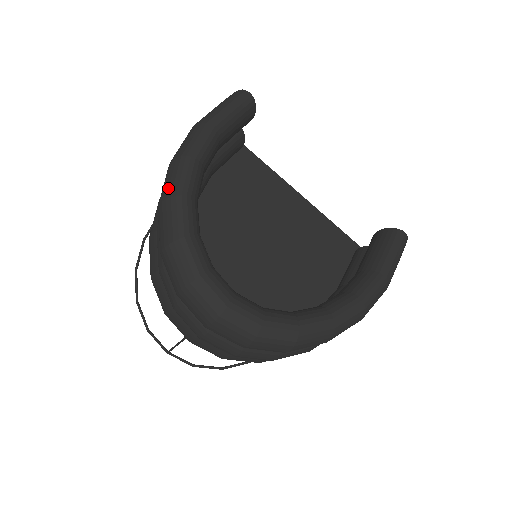
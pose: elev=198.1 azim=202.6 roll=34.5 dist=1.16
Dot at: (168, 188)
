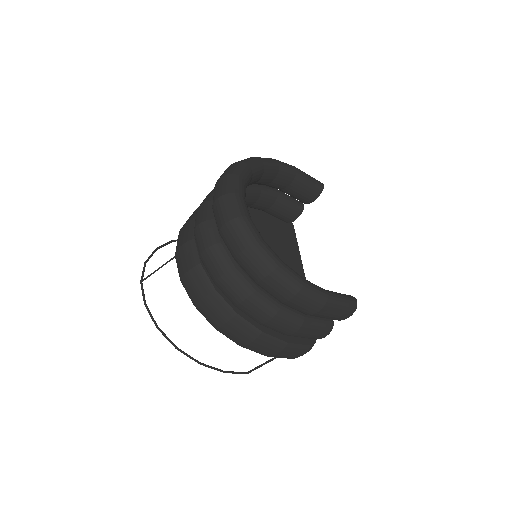
Dot at: occluded
